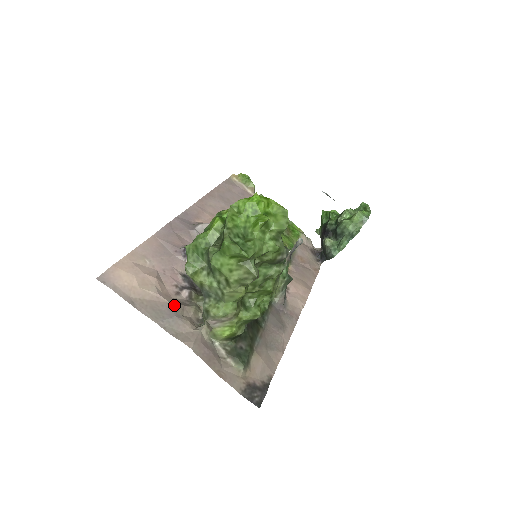
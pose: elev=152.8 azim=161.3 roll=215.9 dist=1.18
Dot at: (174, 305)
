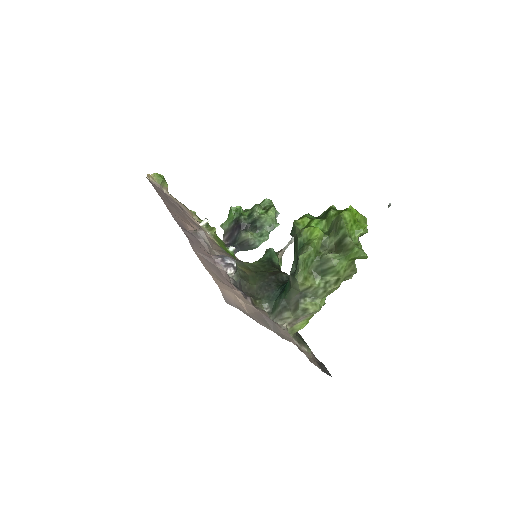
Dot at: (263, 313)
